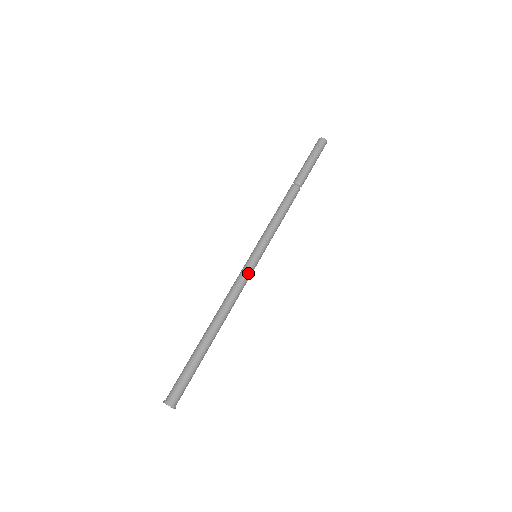
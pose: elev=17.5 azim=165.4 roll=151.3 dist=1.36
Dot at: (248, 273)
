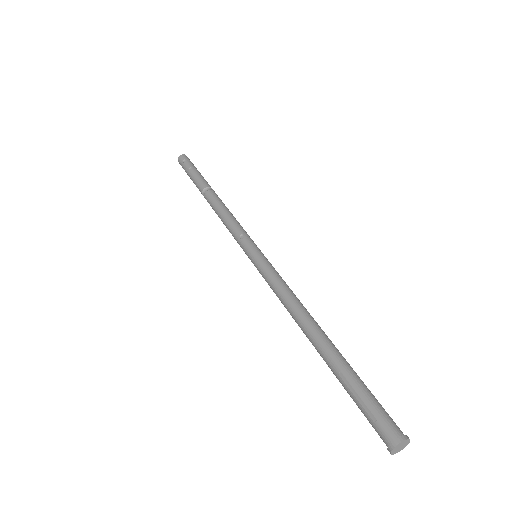
Dot at: (269, 269)
